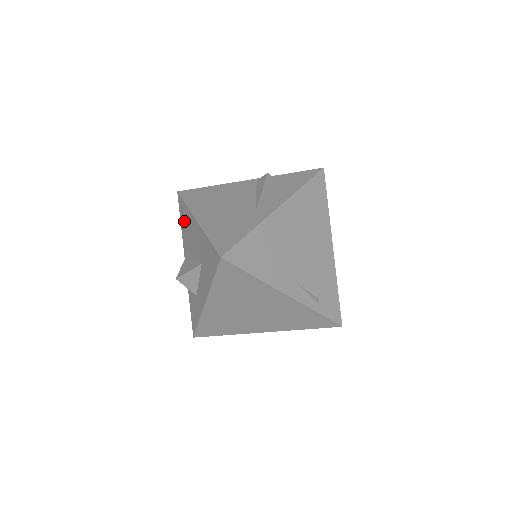
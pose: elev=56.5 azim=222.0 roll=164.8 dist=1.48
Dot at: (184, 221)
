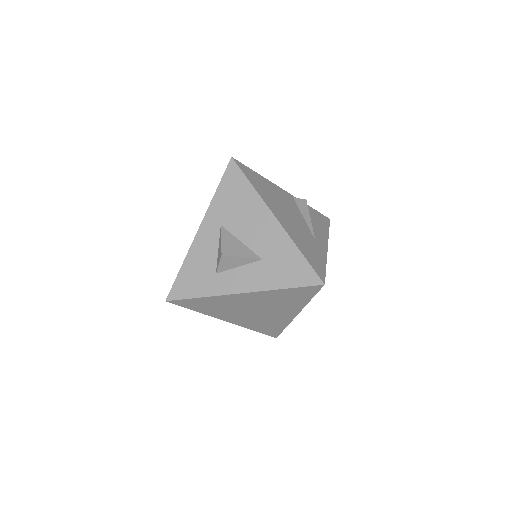
Dot at: (234, 195)
